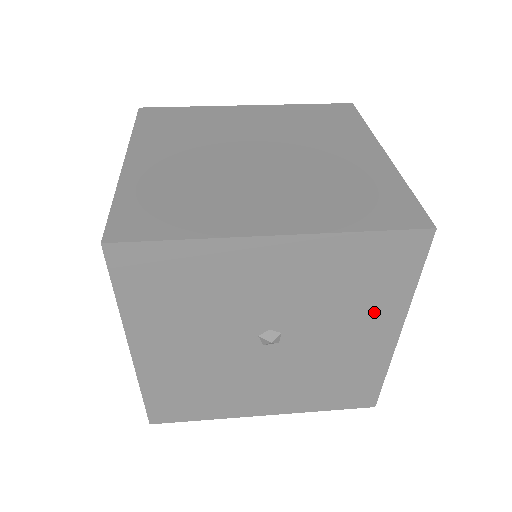
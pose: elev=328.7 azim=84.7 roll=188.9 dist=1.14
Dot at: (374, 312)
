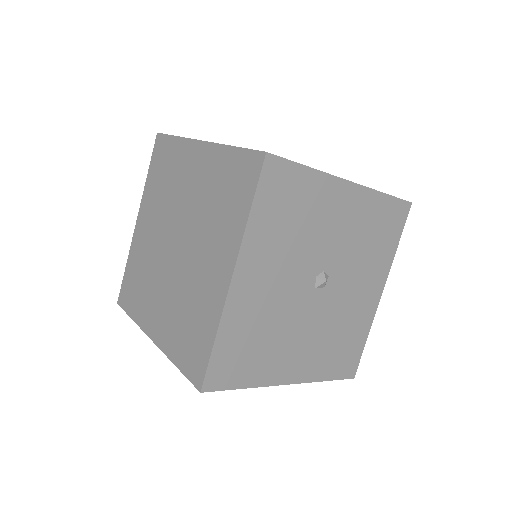
Dot at: (376, 267)
